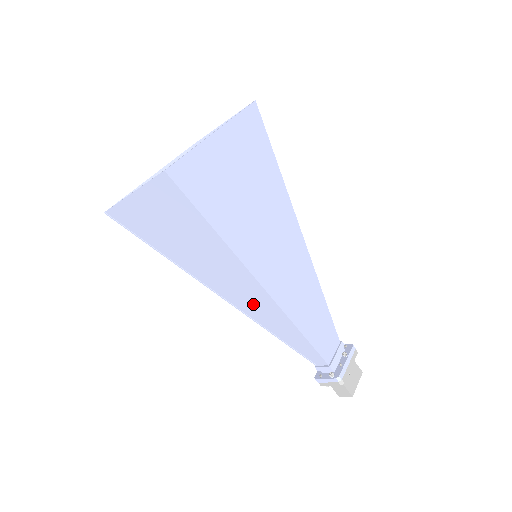
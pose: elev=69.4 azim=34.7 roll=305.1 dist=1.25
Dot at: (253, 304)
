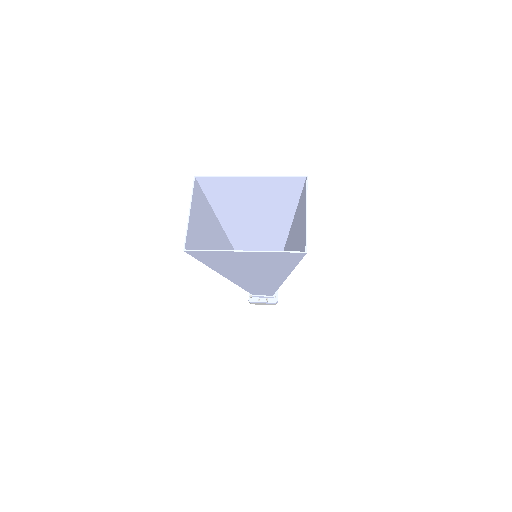
Dot at: occluded
